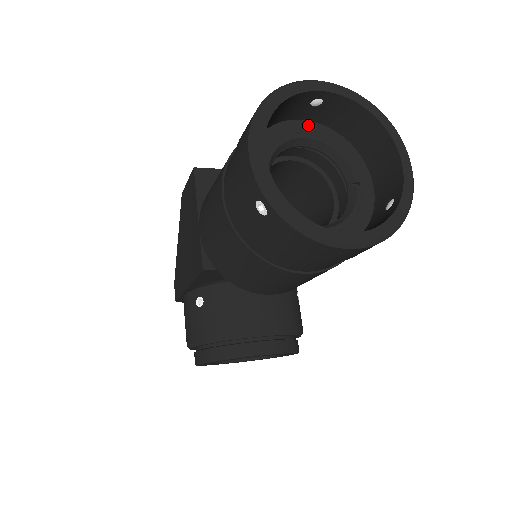
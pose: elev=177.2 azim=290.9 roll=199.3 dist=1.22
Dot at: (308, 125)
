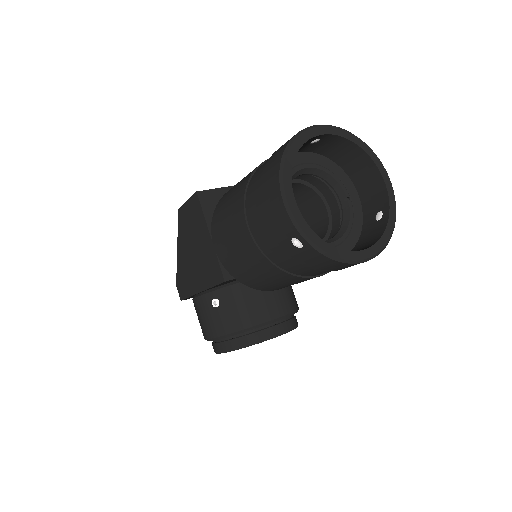
Dot at: (305, 156)
